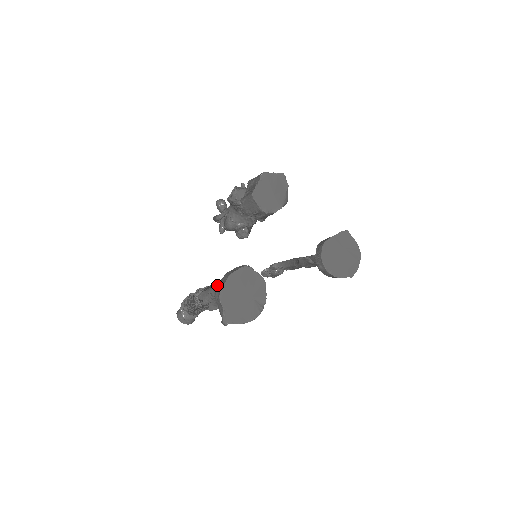
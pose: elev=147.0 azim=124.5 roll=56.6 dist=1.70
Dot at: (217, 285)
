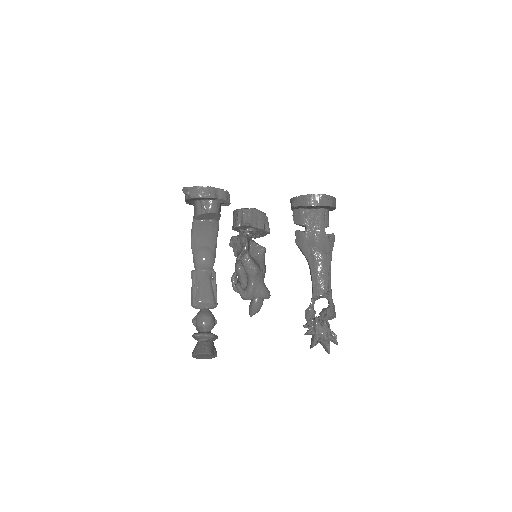
Dot at: (190, 204)
